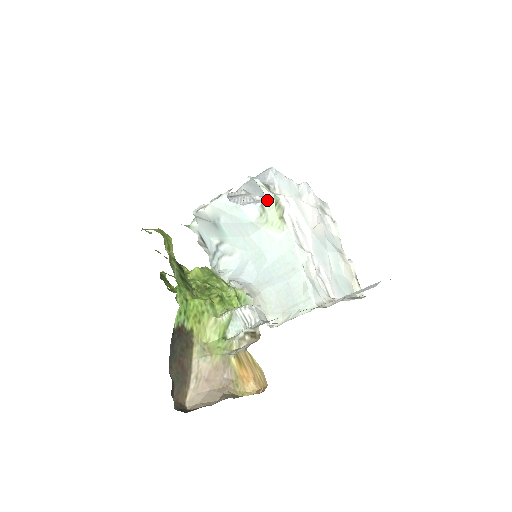
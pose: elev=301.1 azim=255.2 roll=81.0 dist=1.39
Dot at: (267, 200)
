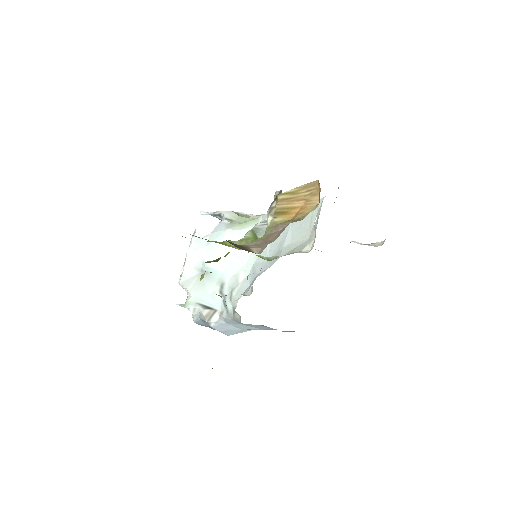
Dot at: (228, 215)
